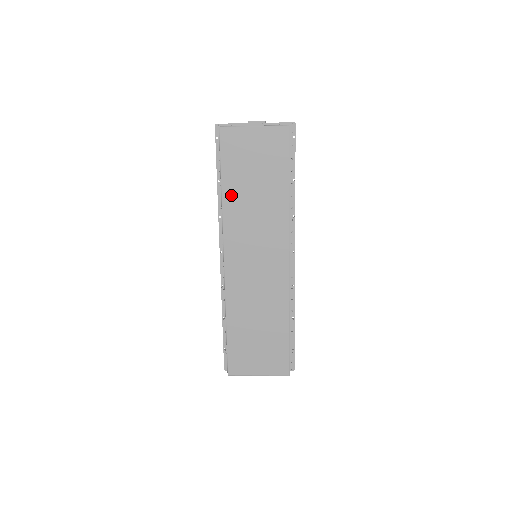
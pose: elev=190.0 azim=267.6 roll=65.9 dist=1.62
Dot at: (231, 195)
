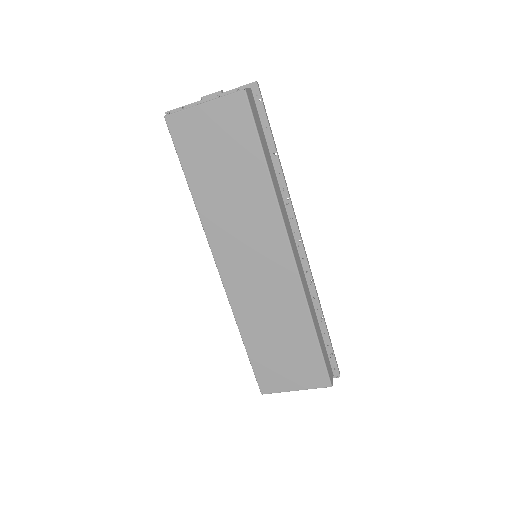
Dot at: (202, 194)
